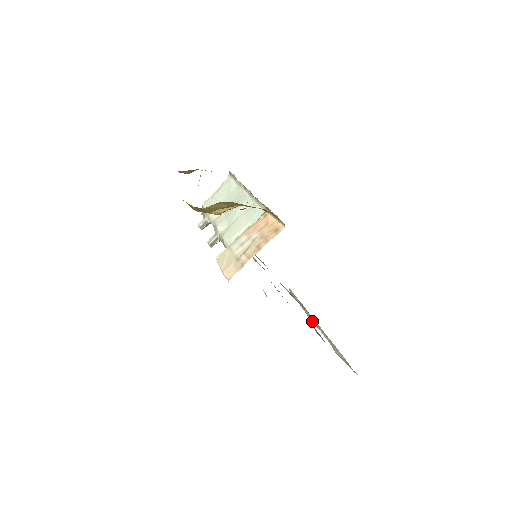
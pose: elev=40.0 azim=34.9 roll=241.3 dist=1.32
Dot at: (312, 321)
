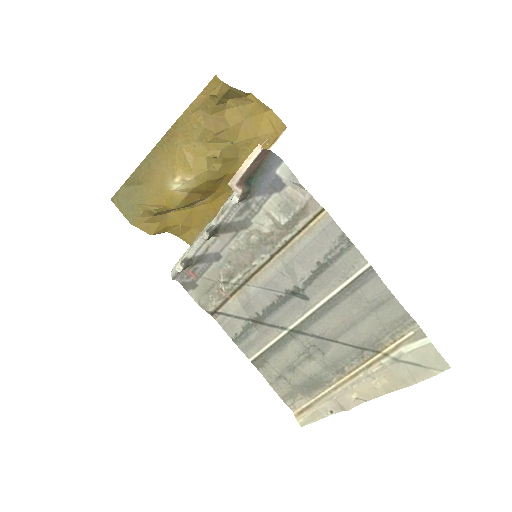
Dot at: (347, 392)
